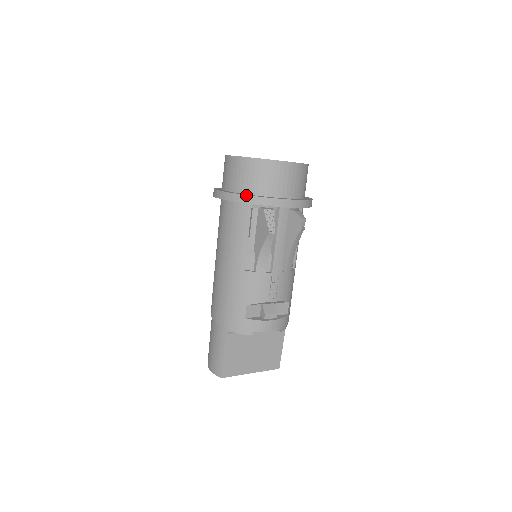
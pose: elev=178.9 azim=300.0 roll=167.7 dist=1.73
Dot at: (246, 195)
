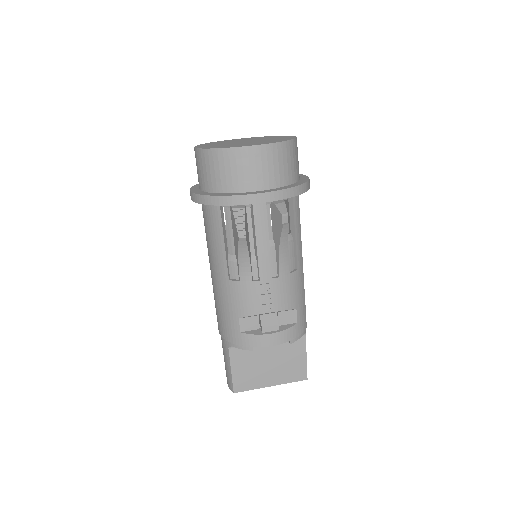
Dot at: (207, 195)
